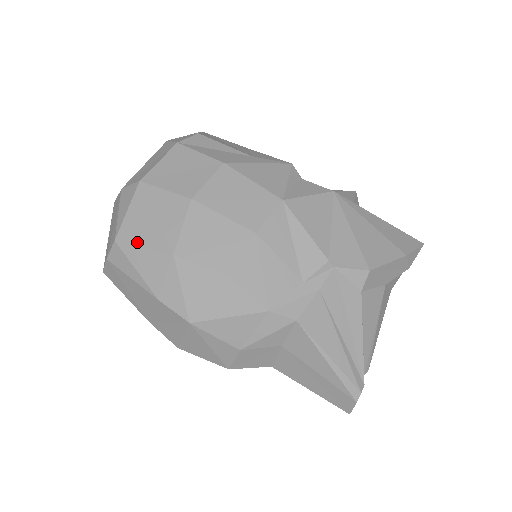
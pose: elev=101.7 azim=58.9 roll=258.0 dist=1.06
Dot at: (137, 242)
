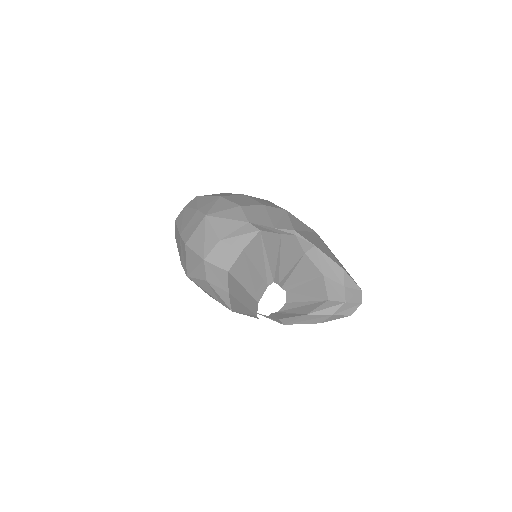
Dot at: (206, 196)
